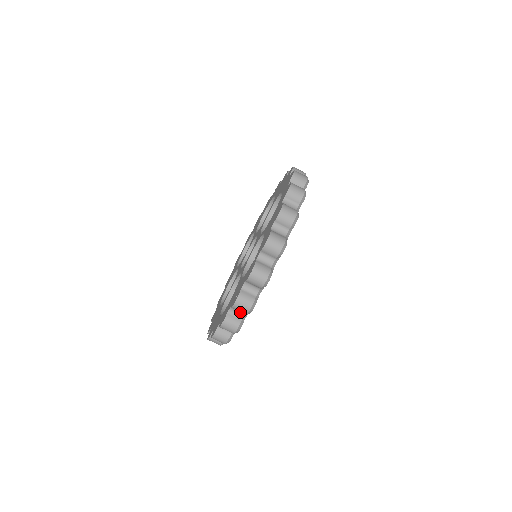
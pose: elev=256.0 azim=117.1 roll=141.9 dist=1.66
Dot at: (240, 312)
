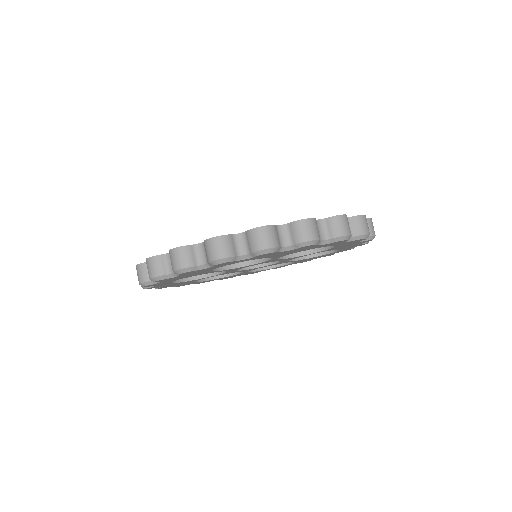
Dot at: (287, 239)
